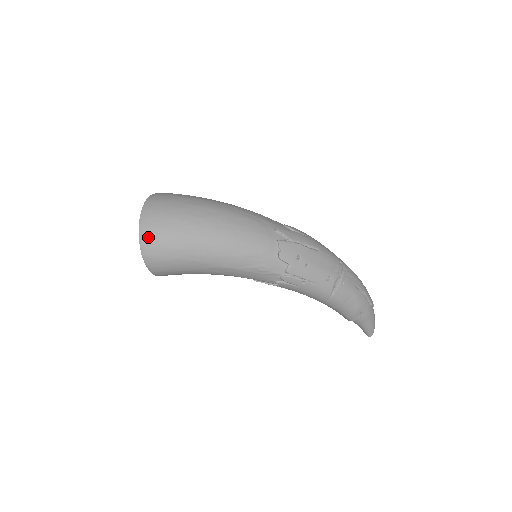
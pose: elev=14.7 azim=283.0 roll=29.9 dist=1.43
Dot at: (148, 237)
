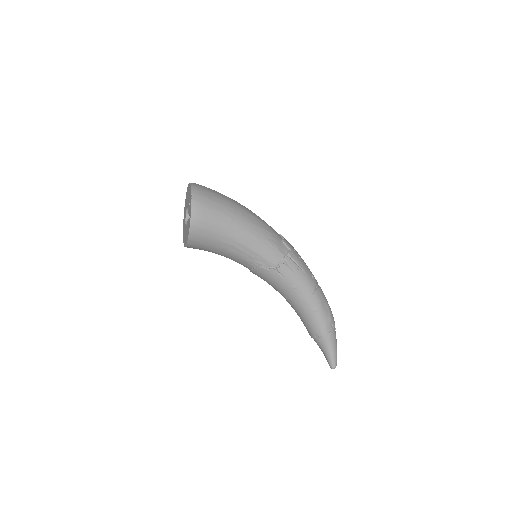
Dot at: (199, 190)
